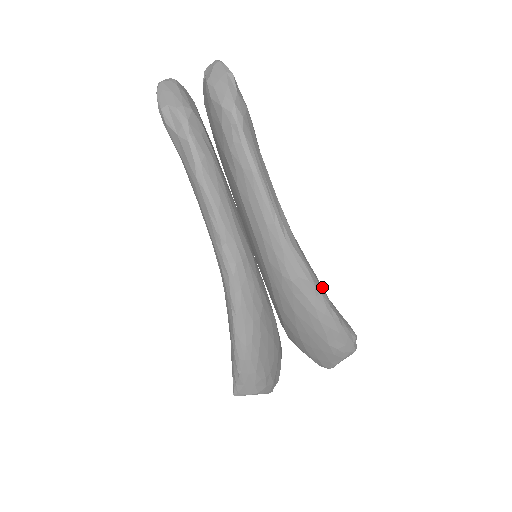
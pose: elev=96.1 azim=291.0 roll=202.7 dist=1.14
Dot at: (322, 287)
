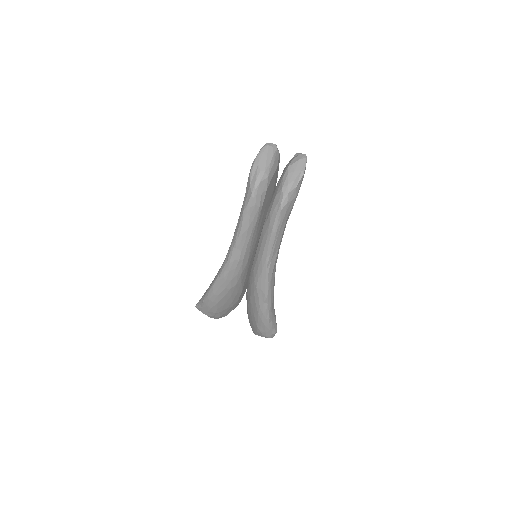
Dot at: (272, 300)
